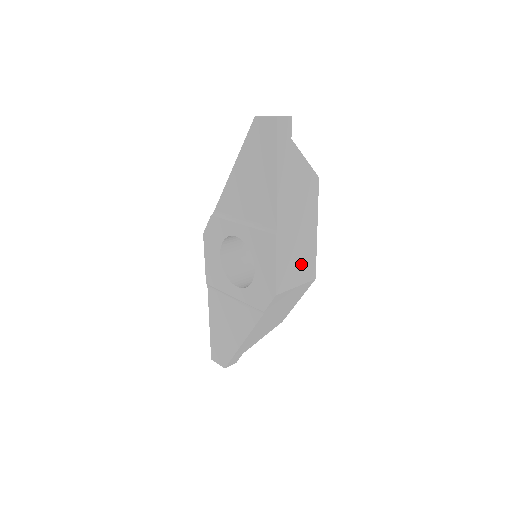
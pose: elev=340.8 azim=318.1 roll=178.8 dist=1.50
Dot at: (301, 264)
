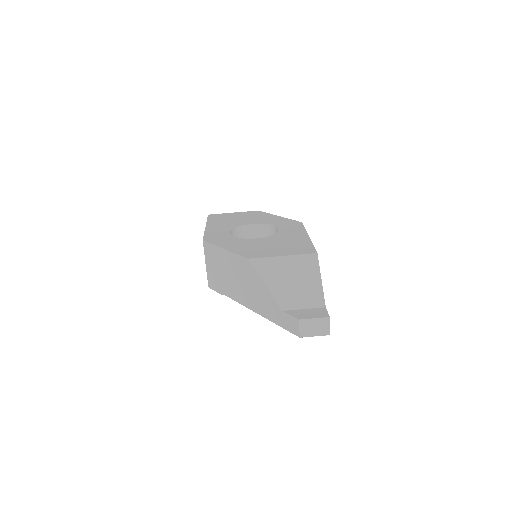
Dot at: occluded
